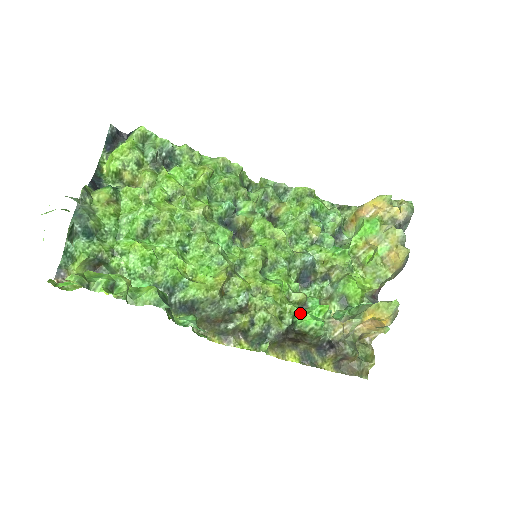
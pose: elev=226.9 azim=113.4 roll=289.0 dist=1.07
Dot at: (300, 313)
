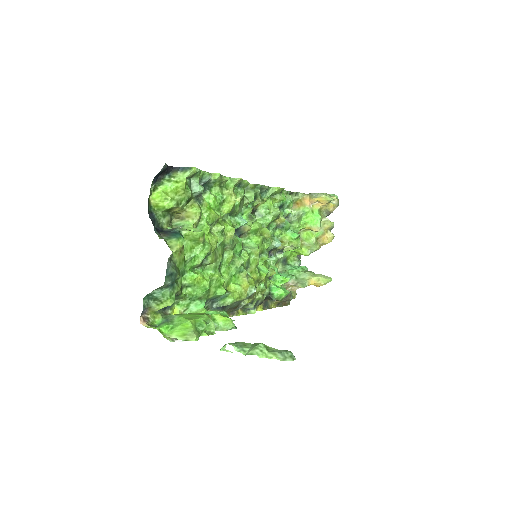
Dot at: (274, 287)
